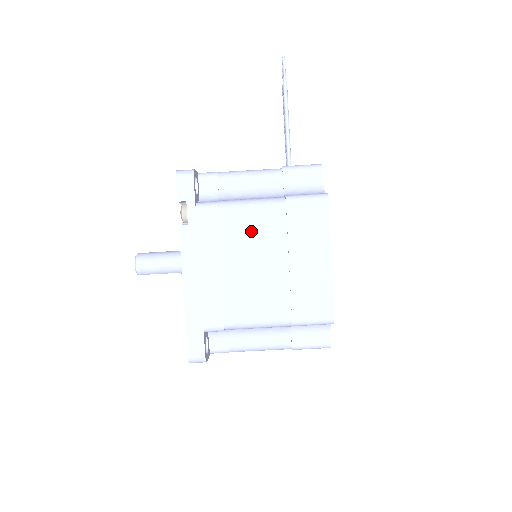
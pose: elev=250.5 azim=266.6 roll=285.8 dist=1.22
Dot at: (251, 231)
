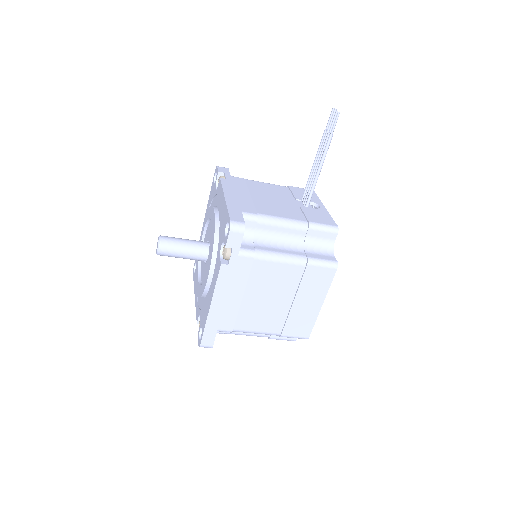
Dot at: (274, 277)
